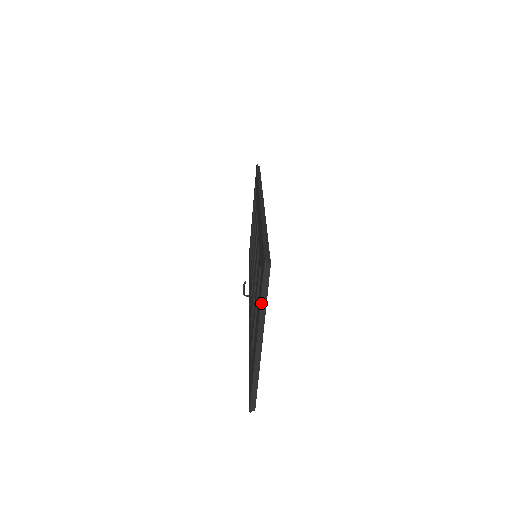
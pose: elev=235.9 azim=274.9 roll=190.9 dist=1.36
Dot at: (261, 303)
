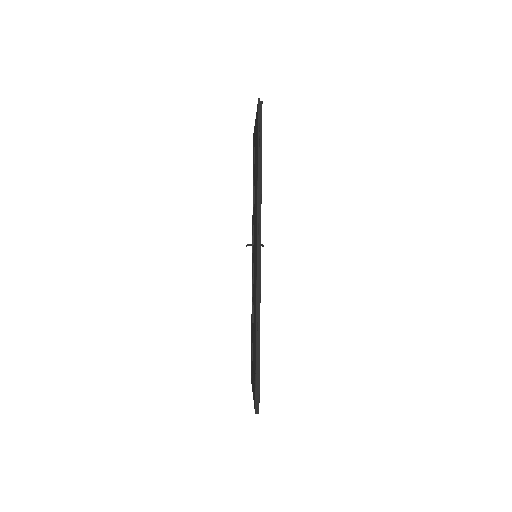
Dot at: occluded
